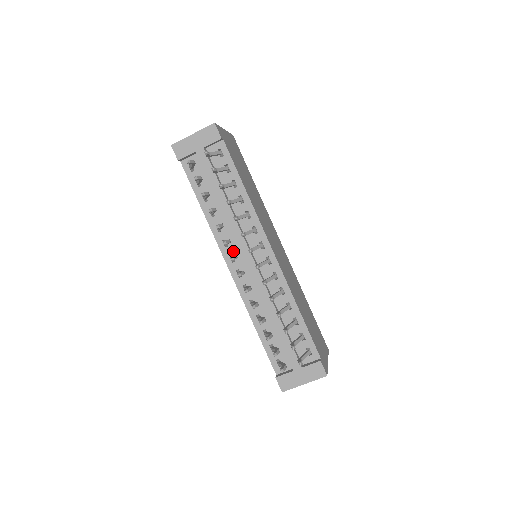
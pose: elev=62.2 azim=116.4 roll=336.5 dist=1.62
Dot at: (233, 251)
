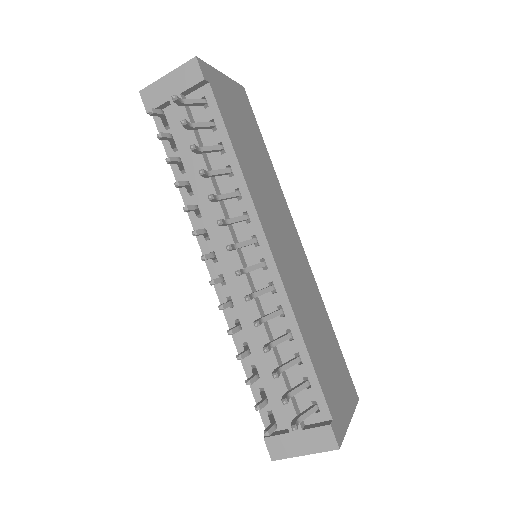
Dot at: (216, 246)
